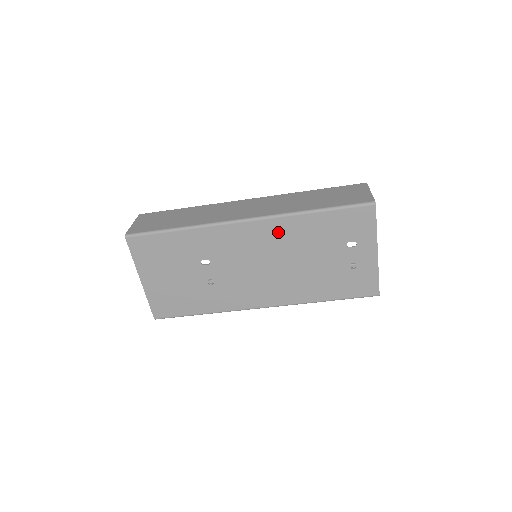
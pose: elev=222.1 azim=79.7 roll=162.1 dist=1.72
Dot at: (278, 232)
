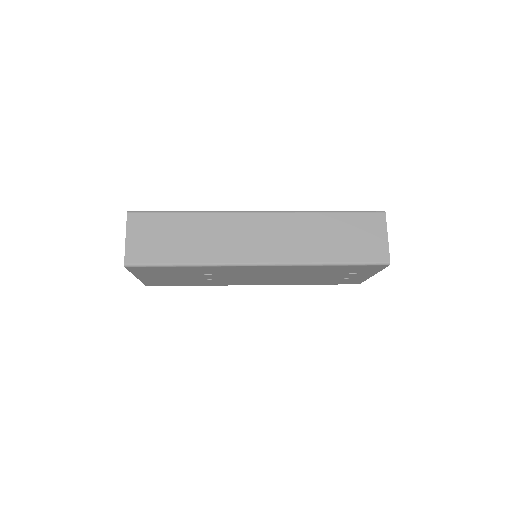
Dot at: (289, 269)
